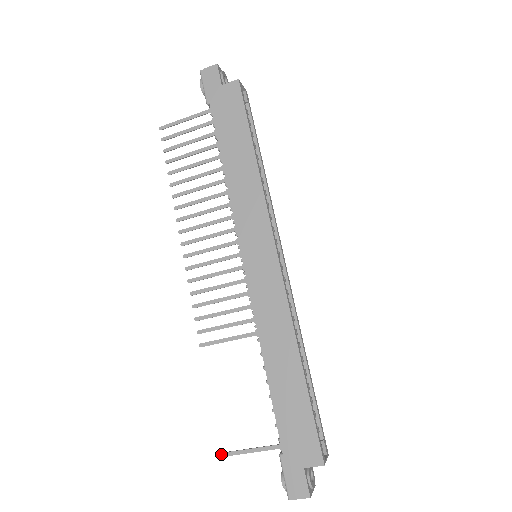
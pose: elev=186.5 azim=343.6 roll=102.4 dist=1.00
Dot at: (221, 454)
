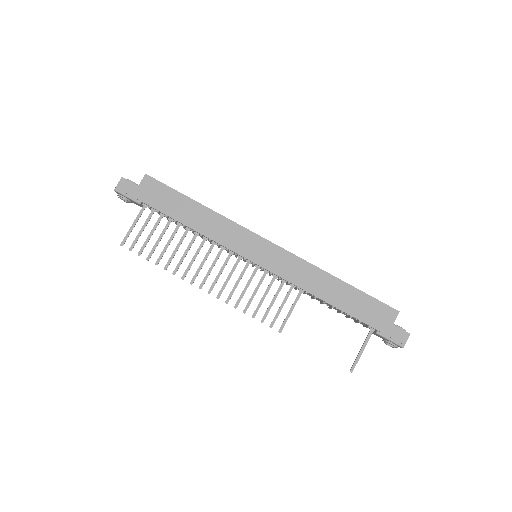
Dot at: (351, 371)
